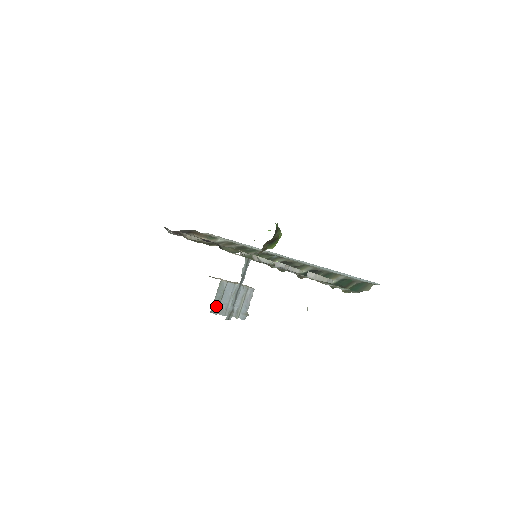
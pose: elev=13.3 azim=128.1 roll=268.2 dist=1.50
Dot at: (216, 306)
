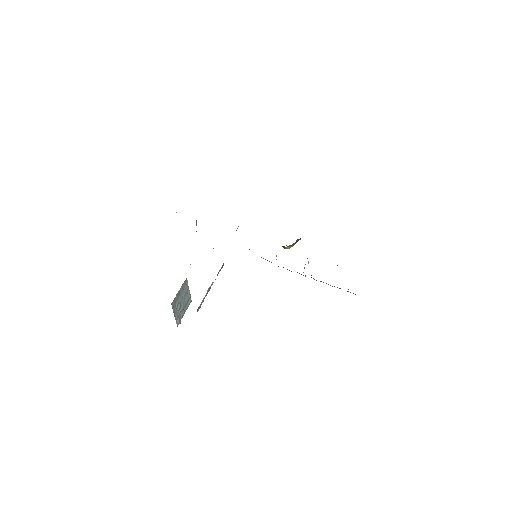
Dot at: (175, 300)
